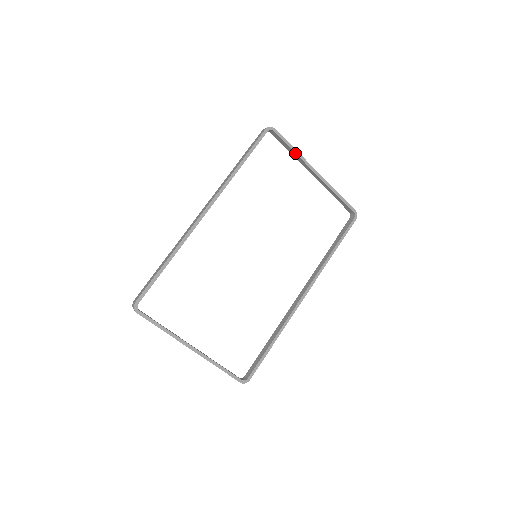
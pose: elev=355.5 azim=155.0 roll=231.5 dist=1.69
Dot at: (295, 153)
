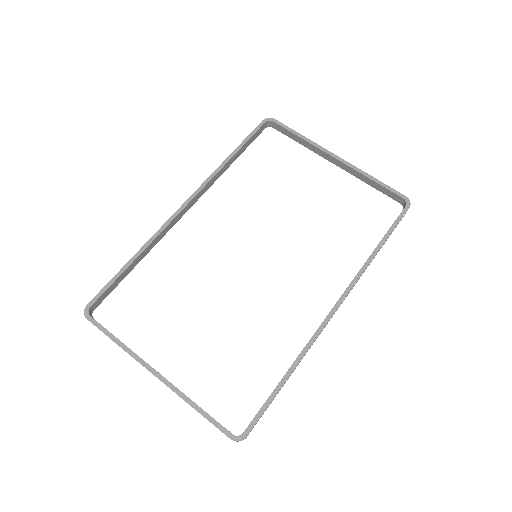
Dot at: (304, 140)
